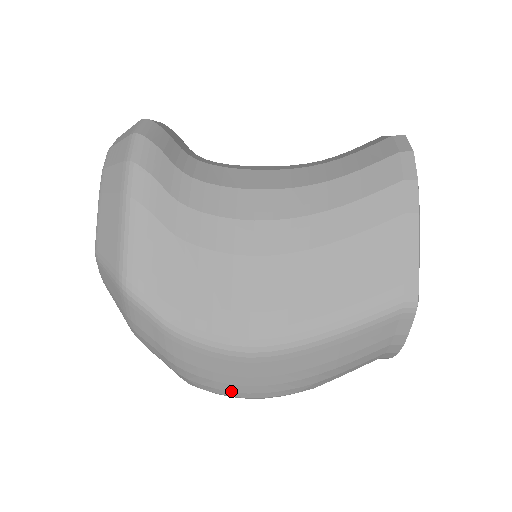
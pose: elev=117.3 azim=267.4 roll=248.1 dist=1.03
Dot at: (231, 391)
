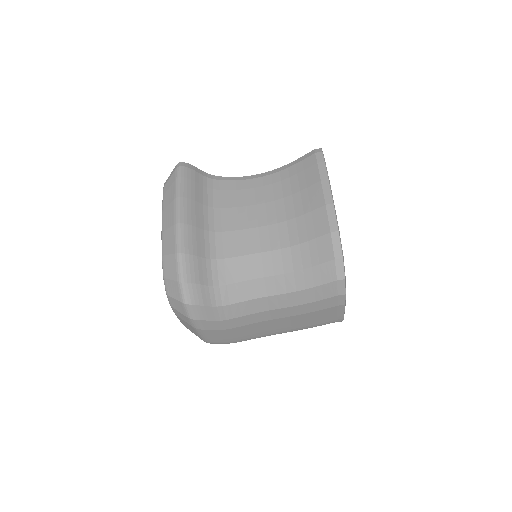
Dot at: occluded
